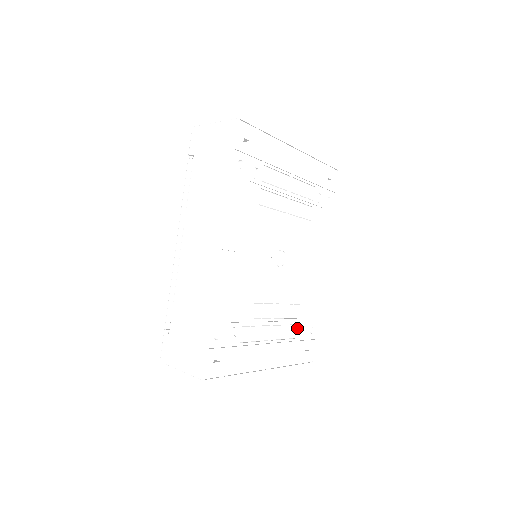
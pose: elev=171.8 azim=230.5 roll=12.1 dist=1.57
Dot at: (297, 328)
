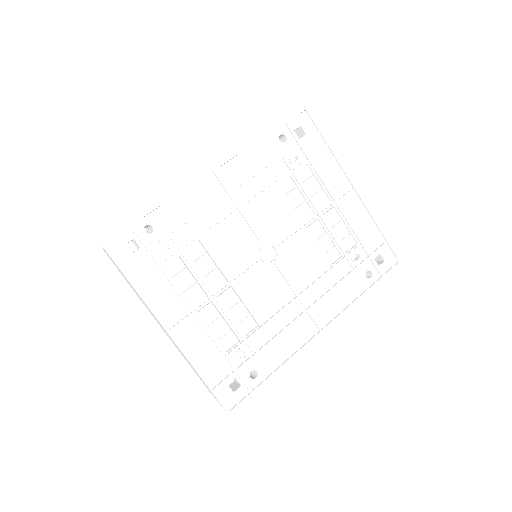
Dot at: (237, 344)
